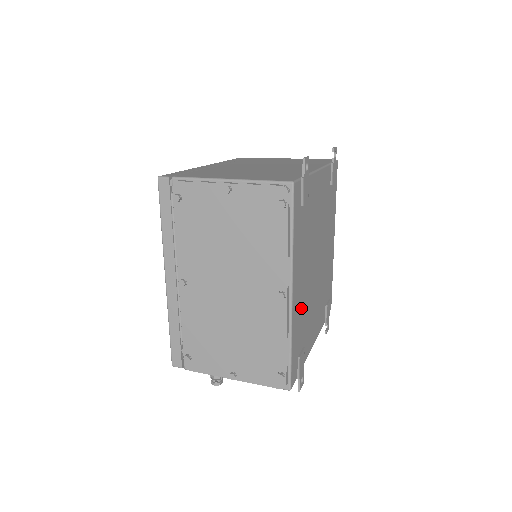
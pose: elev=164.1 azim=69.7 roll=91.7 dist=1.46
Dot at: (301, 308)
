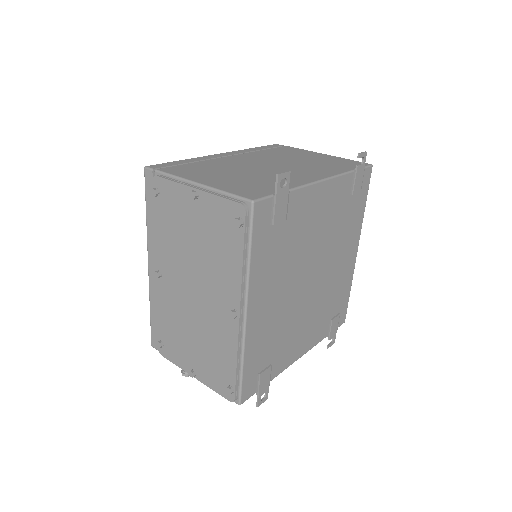
Dot at: (268, 327)
